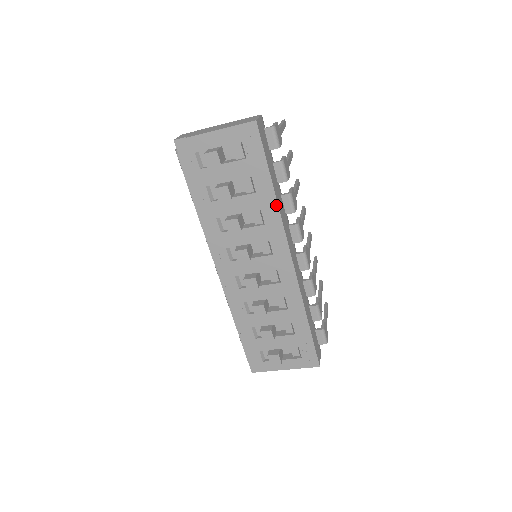
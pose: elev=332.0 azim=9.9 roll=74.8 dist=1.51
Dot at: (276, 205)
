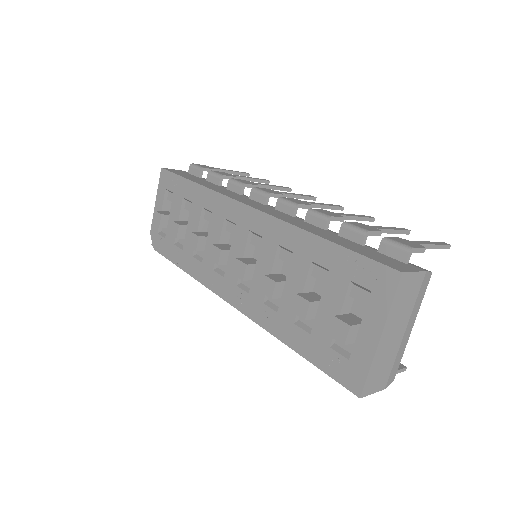
Dot at: (205, 189)
